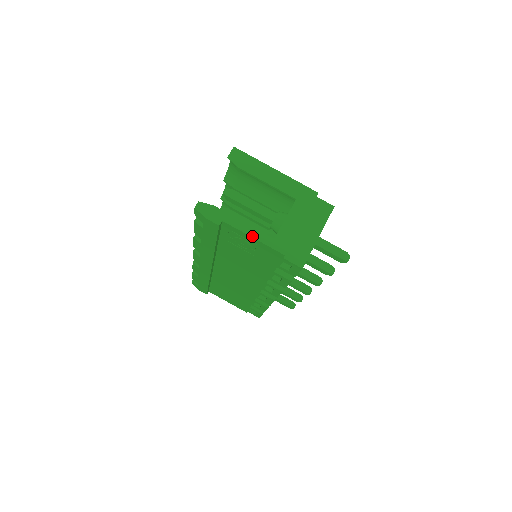
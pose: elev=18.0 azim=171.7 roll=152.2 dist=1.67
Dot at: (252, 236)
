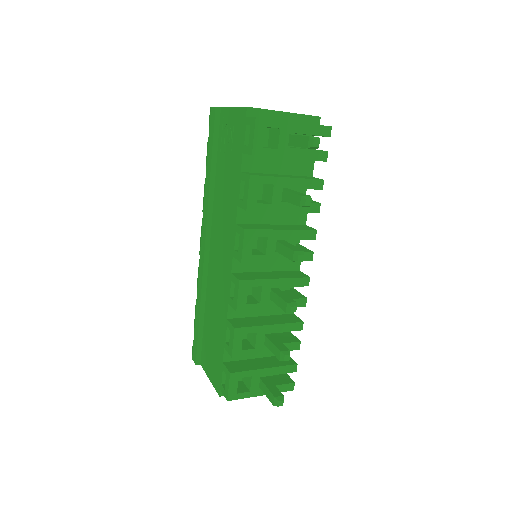
Dot at: (233, 107)
